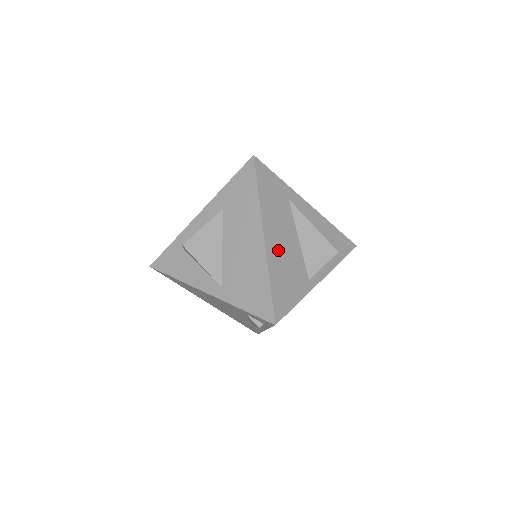
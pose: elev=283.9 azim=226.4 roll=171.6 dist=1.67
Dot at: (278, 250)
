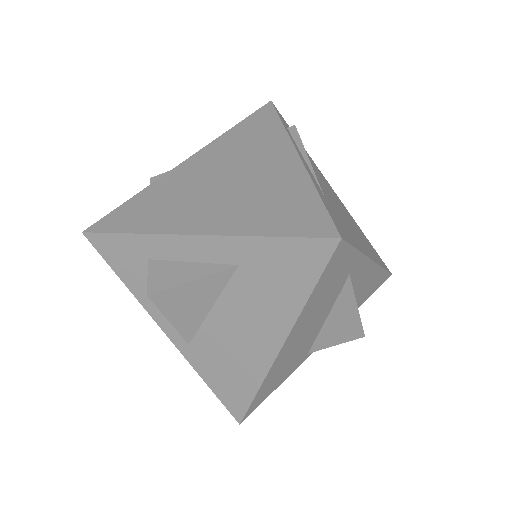
Dot at: (290, 350)
